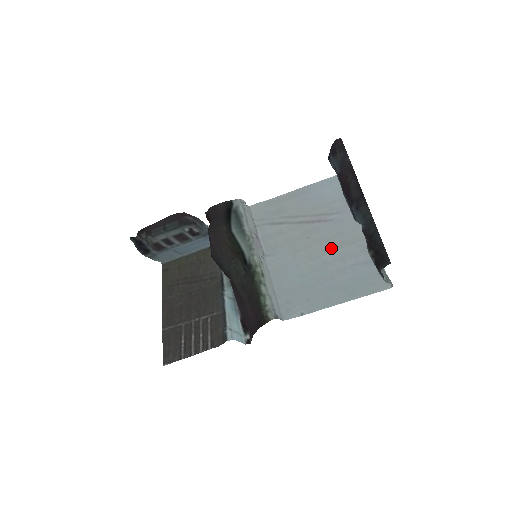
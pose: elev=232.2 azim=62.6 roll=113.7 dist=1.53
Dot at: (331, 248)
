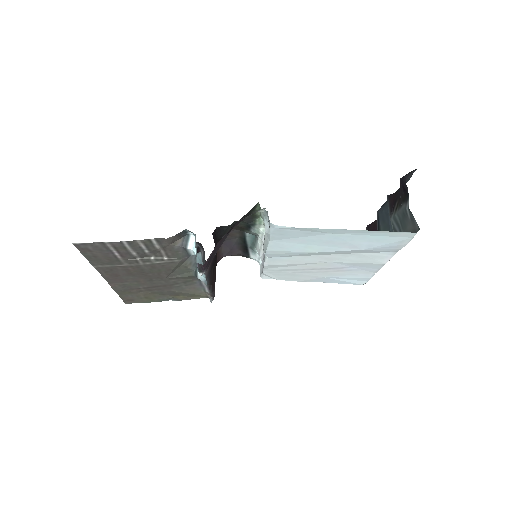
Dot at: (346, 254)
